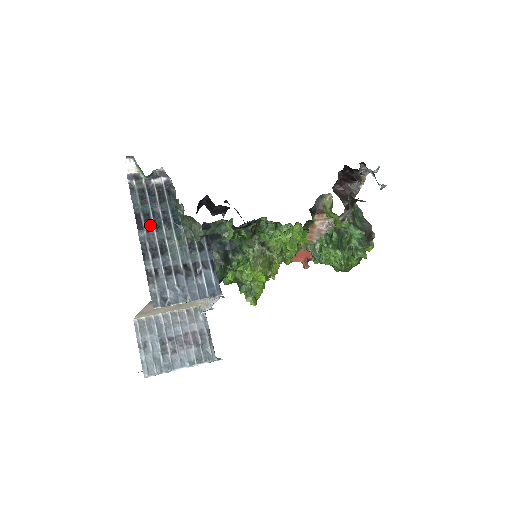
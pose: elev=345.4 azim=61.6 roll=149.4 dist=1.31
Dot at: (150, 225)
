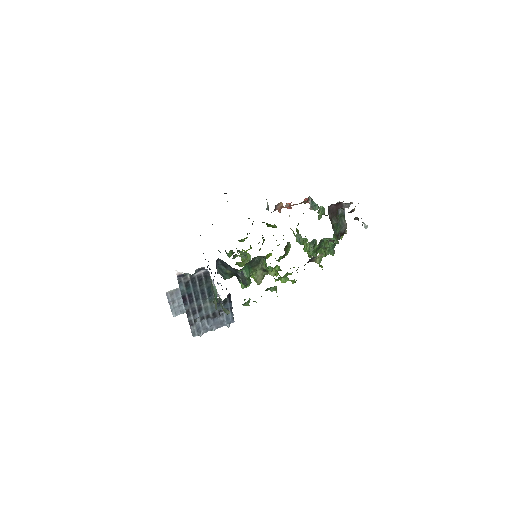
Dot at: (192, 299)
